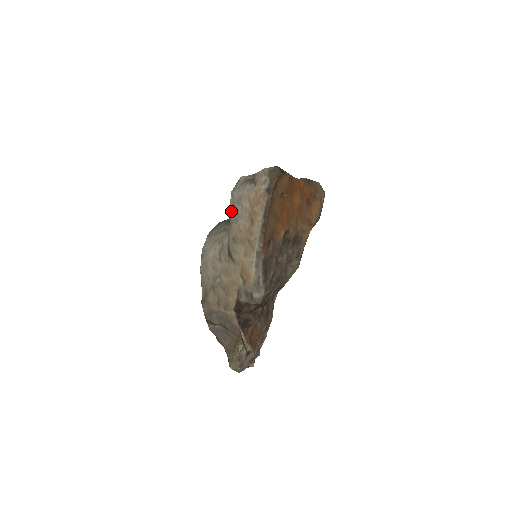
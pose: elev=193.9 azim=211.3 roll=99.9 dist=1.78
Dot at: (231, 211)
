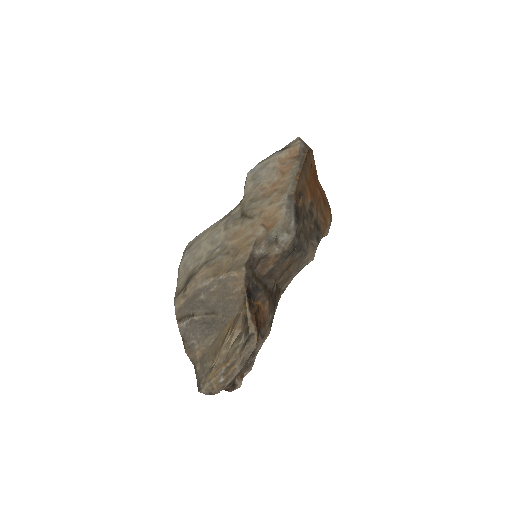
Dot at: (248, 183)
